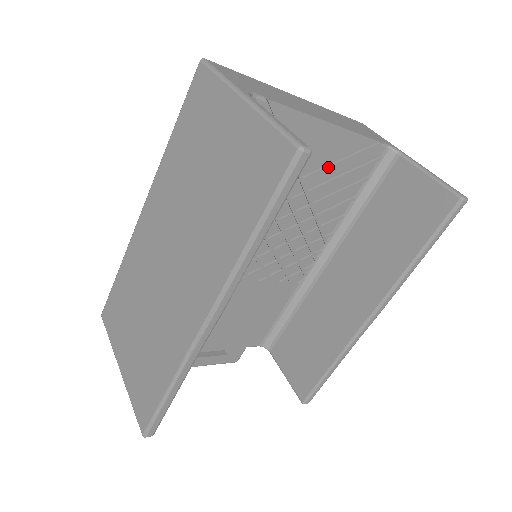
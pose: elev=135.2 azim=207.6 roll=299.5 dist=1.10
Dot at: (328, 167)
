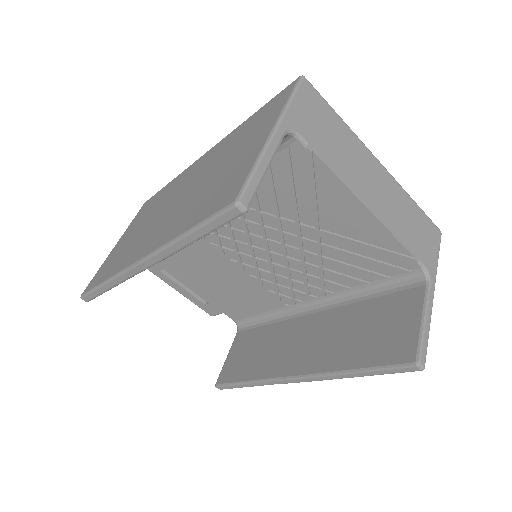
Dot at: (349, 240)
